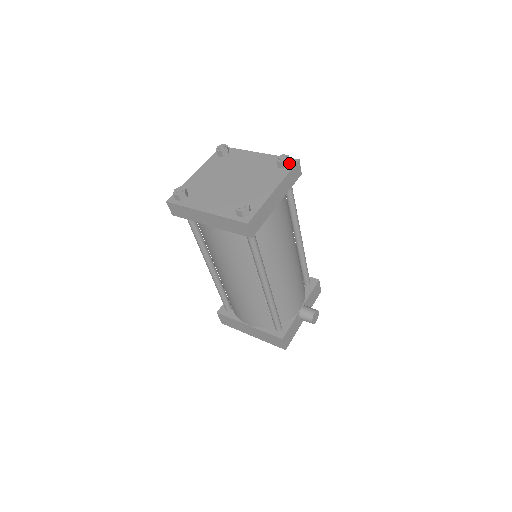
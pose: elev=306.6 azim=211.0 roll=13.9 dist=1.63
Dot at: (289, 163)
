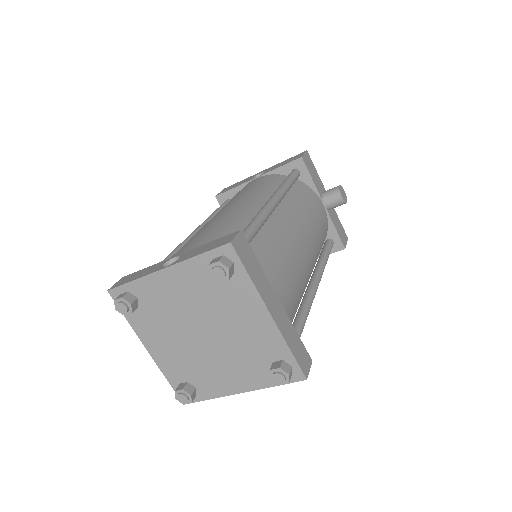
Dot at: (231, 265)
